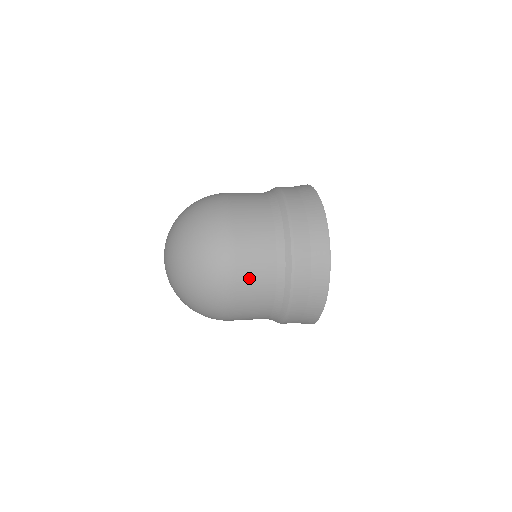
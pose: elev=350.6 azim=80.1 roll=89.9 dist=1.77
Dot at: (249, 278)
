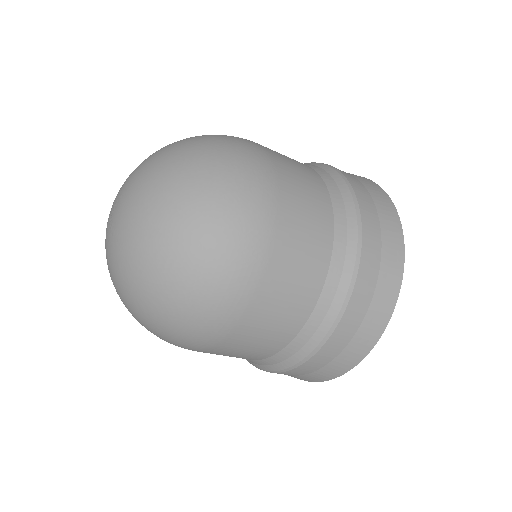
Dot at: (297, 208)
